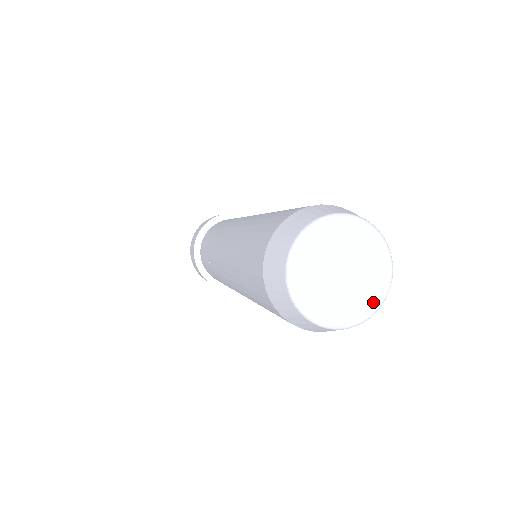
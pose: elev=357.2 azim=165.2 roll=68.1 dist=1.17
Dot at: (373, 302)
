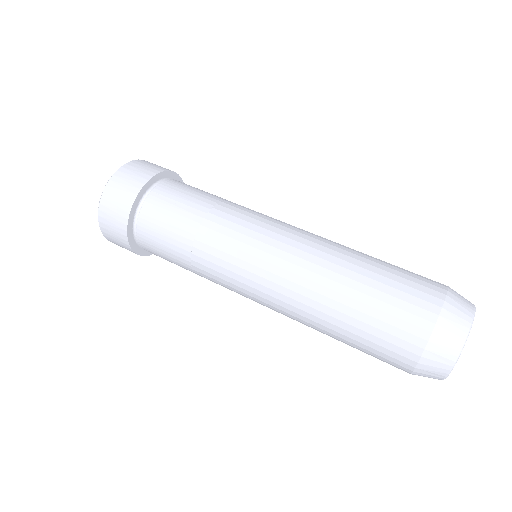
Dot at: occluded
